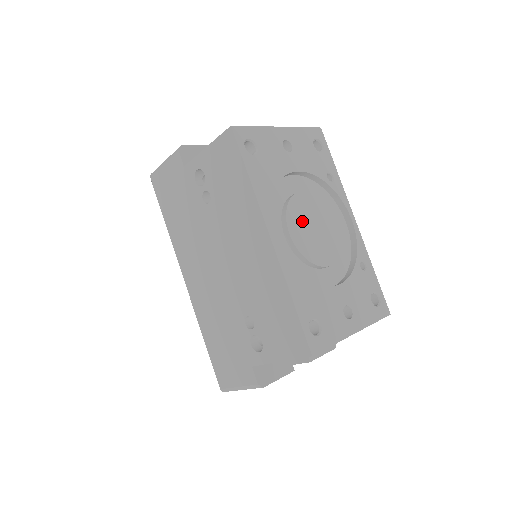
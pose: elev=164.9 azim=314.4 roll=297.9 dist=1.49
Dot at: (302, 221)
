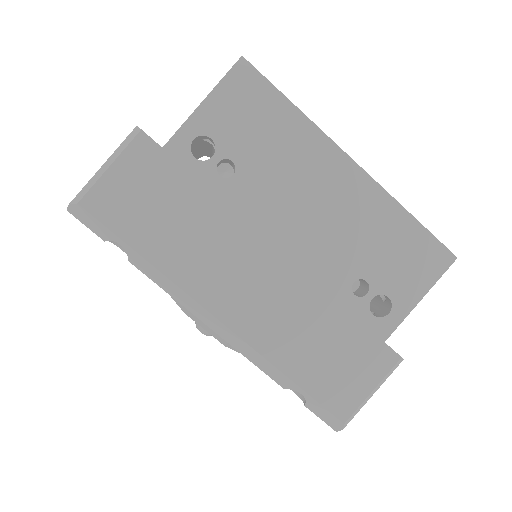
Dot at: occluded
